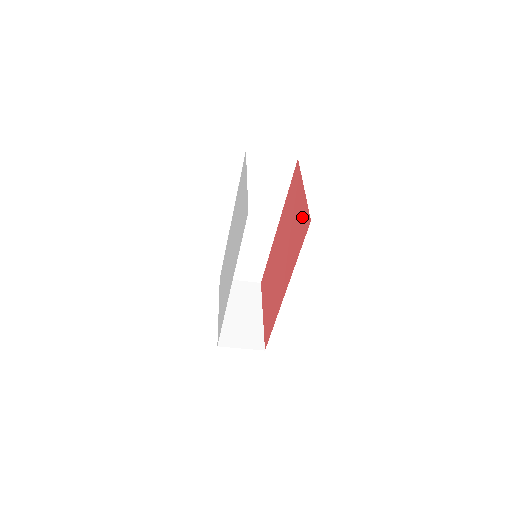
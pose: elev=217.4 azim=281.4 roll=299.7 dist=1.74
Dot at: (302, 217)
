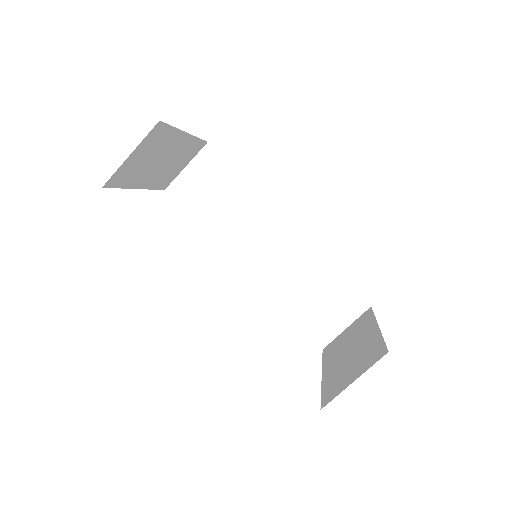
Dot at: occluded
